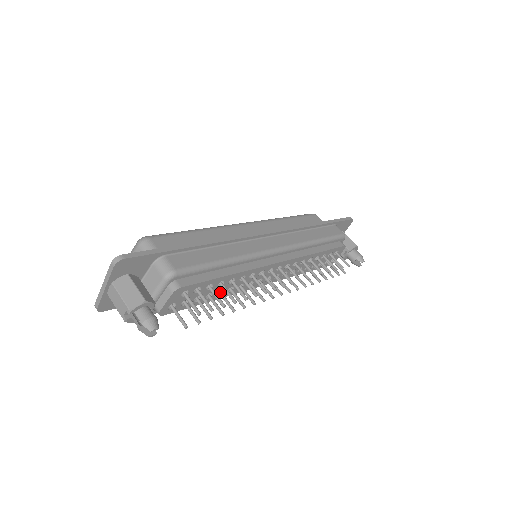
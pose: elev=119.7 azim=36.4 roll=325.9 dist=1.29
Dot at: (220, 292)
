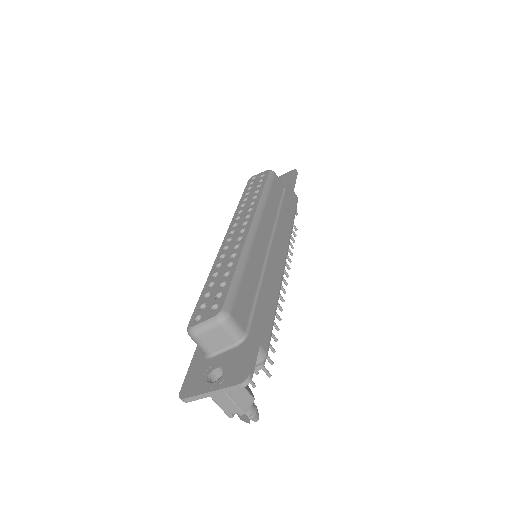
Dot at: occluded
